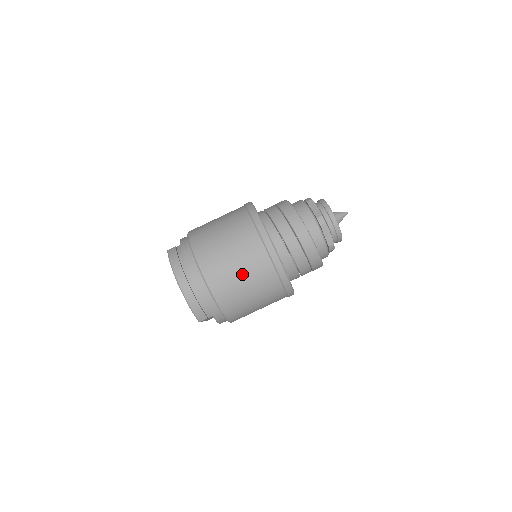
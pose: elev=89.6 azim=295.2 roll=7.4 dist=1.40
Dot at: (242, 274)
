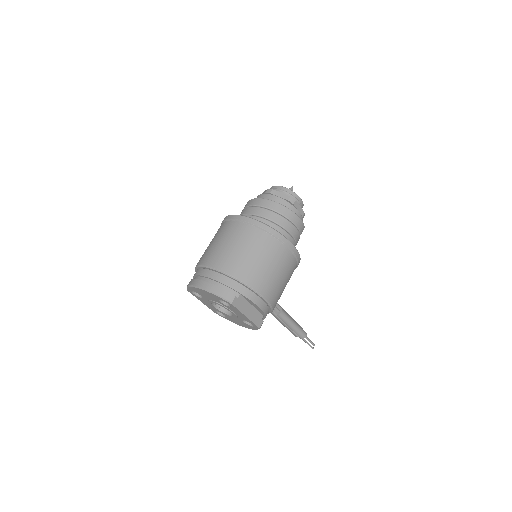
Dot at: (233, 245)
